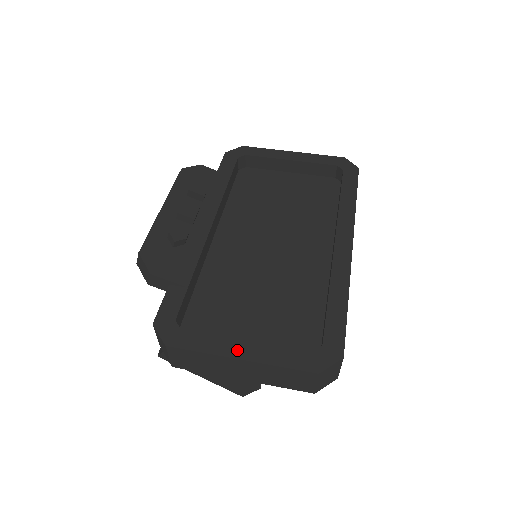
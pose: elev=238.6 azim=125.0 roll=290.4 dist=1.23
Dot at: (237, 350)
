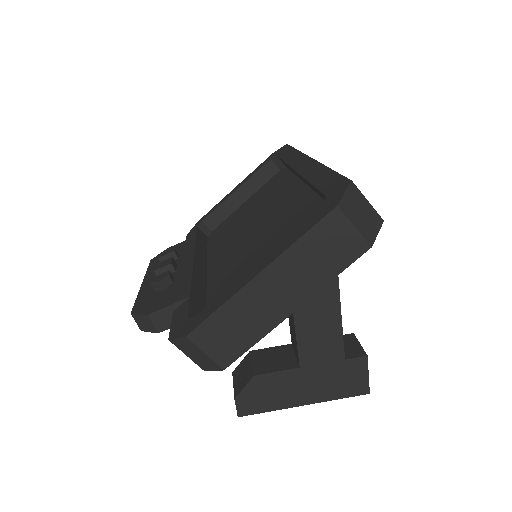
Dot at: (252, 273)
